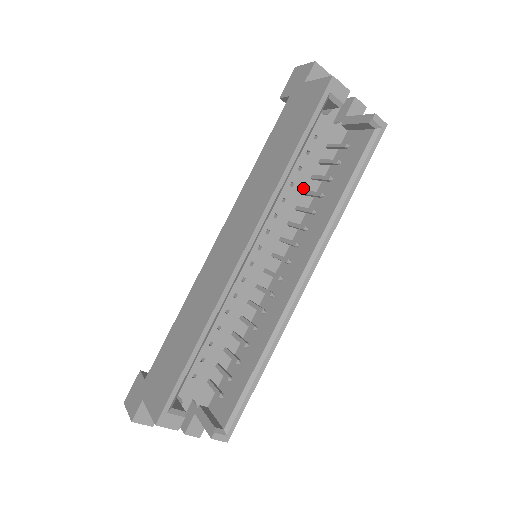
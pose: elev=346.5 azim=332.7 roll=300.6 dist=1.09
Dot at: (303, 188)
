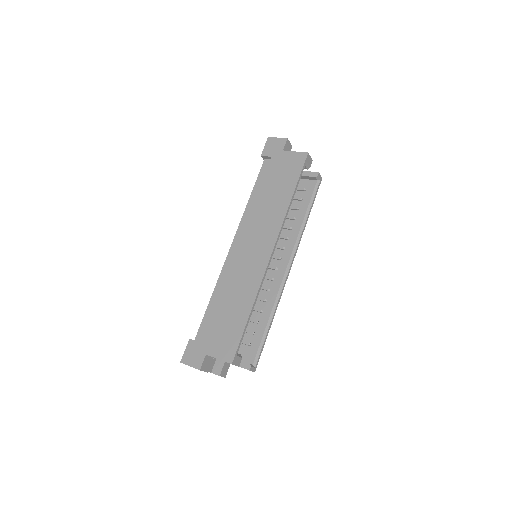
Dot at: occluded
